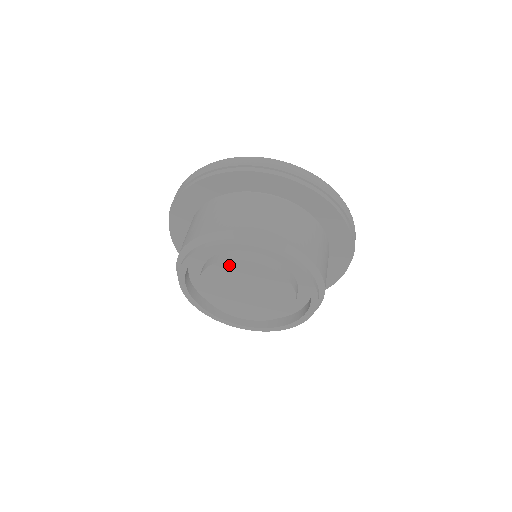
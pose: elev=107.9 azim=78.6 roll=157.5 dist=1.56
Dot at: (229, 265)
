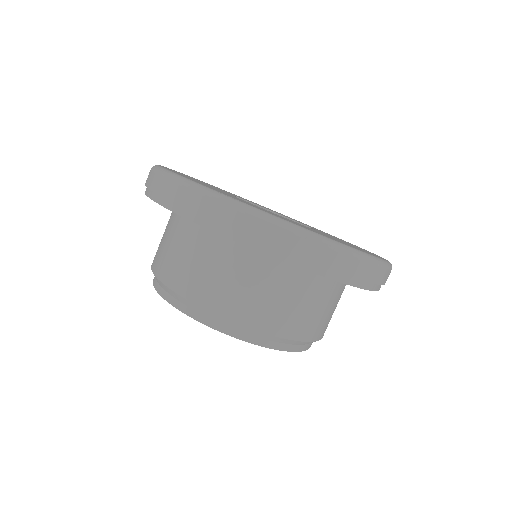
Dot at: occluded
